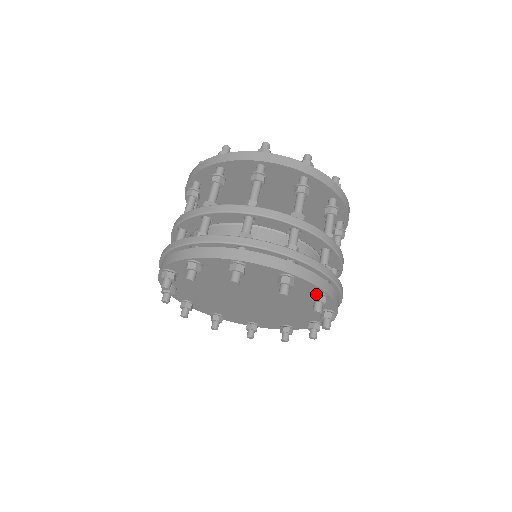
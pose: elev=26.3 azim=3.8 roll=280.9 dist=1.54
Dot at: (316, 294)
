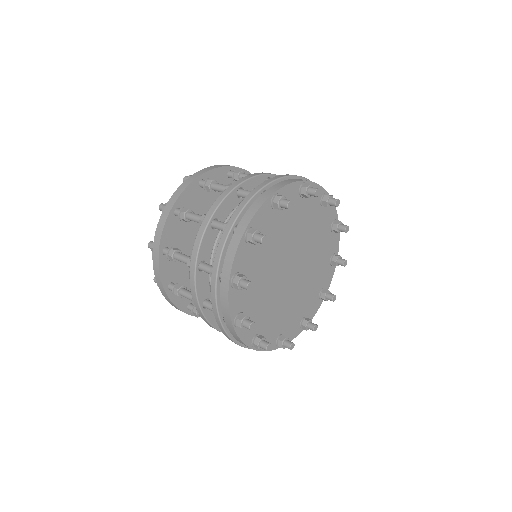
Dot at: (335, 221)
